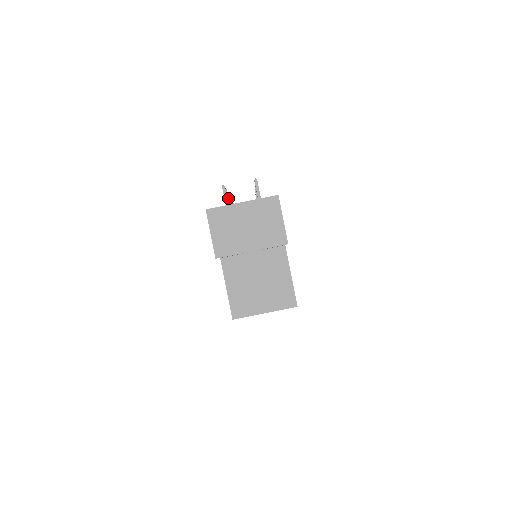
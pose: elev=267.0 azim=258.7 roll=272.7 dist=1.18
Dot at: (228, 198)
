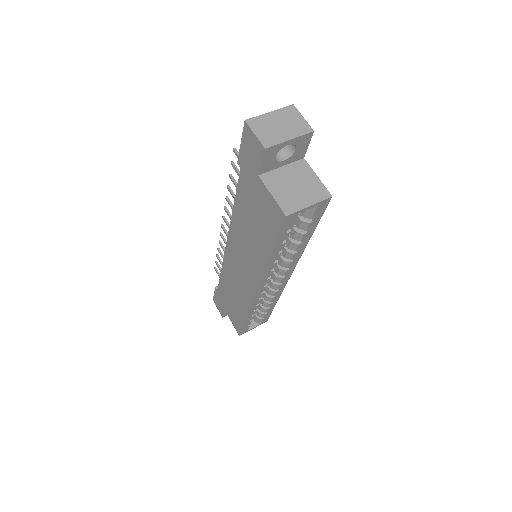
Dot at: (236, 167)
